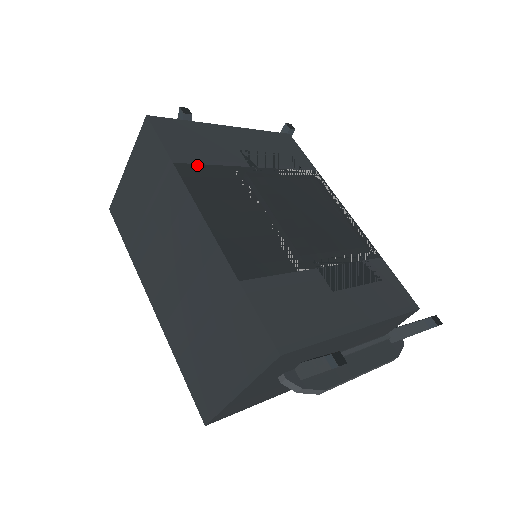
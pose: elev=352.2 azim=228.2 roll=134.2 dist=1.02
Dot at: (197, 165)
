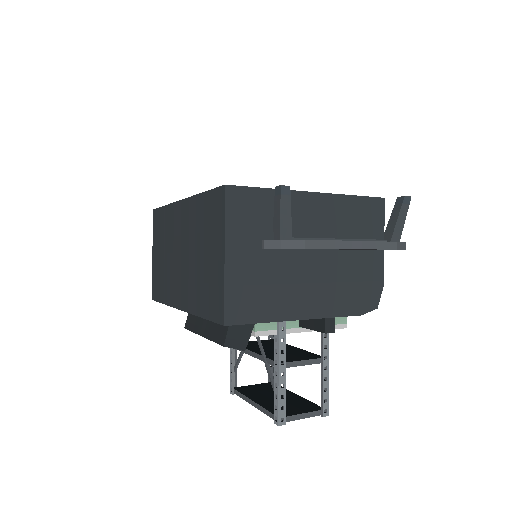
Dot at: occluded
